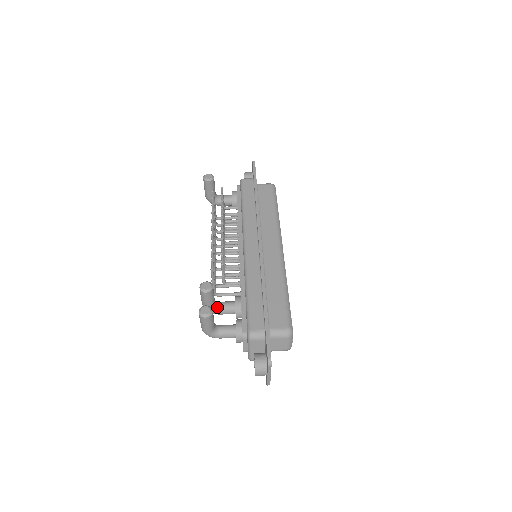
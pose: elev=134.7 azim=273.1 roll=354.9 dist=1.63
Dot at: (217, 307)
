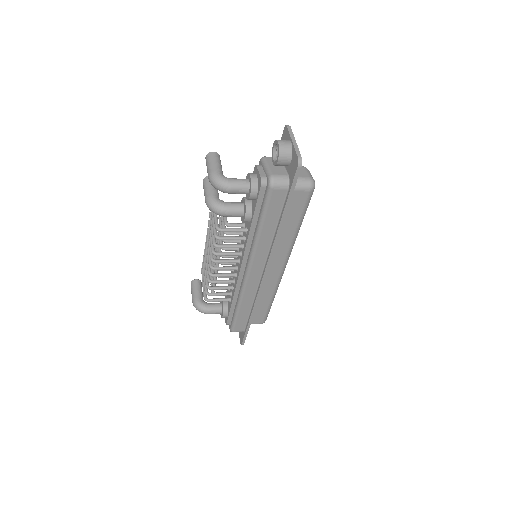
Dot at: (222, 202)
